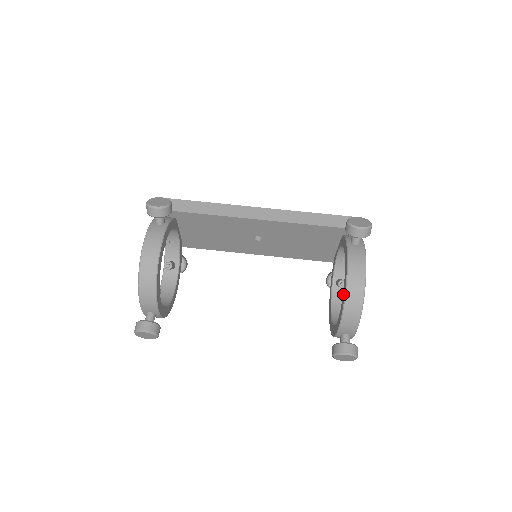
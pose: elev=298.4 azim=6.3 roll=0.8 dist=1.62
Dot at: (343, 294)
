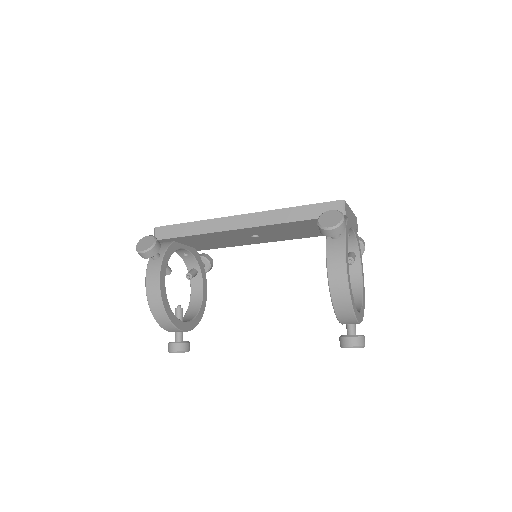
Dot at: occluded
